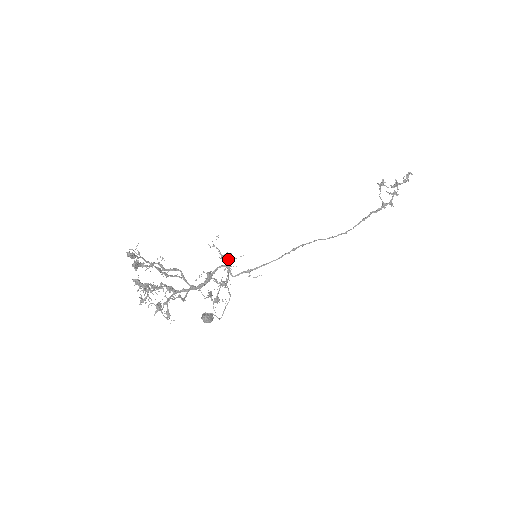
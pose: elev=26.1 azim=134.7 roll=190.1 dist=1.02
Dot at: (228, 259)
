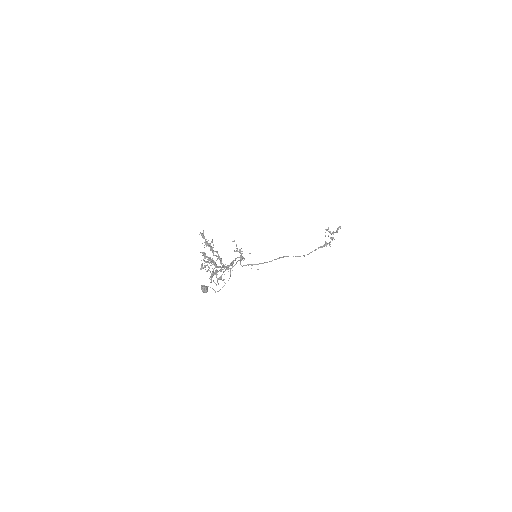
Dot at: (242, 253)
